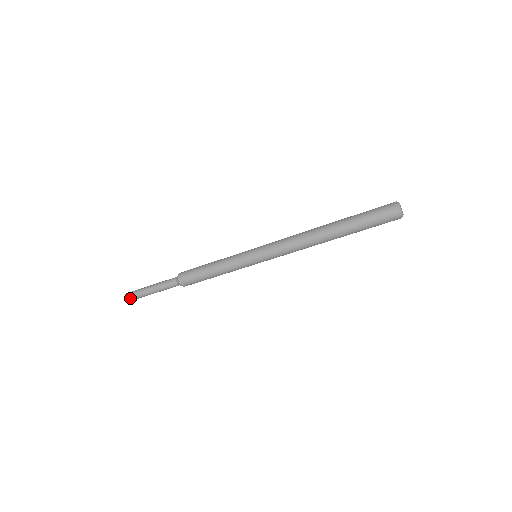
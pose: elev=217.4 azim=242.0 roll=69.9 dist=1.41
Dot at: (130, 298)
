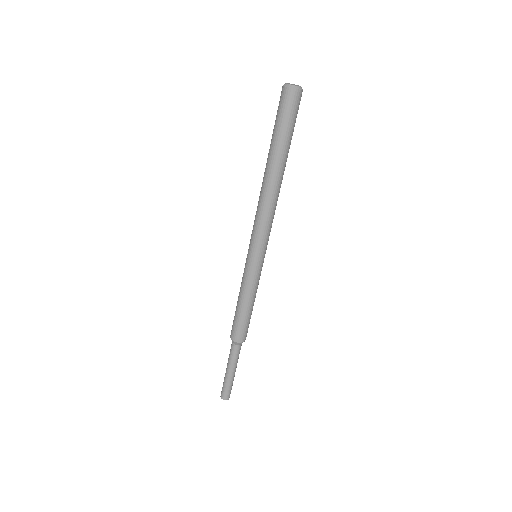
Dot at: (225, 395)
